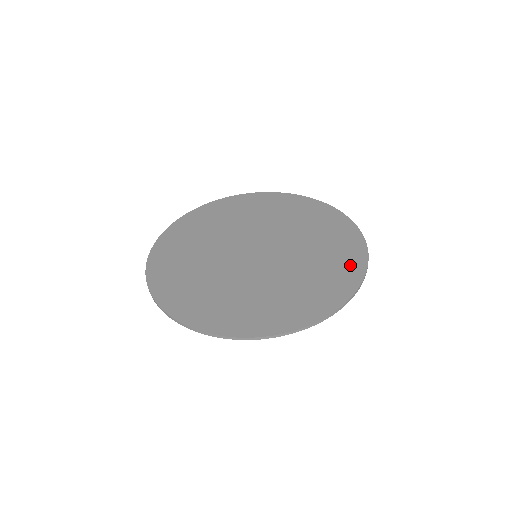
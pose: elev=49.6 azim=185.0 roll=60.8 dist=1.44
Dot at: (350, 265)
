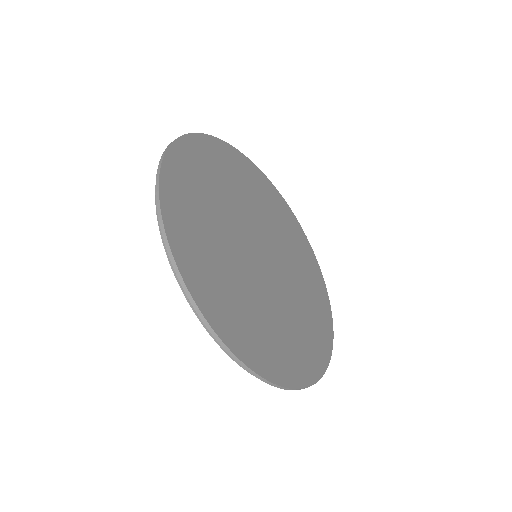
Dot at: (324, 308)
